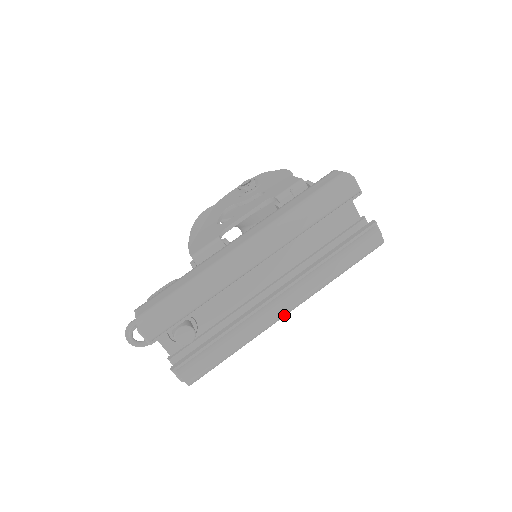
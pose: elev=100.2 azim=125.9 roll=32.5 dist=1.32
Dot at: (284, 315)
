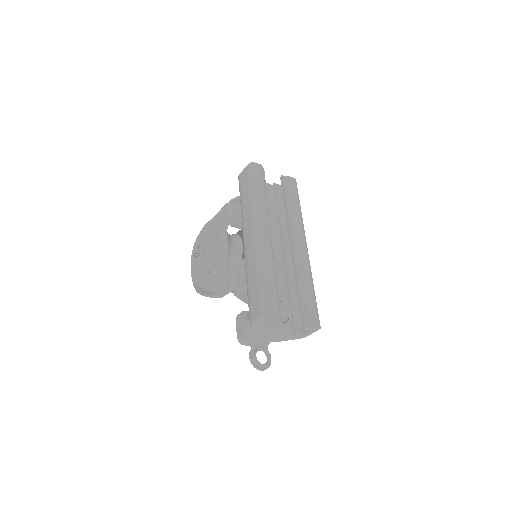
Dot at: (307, 250)
